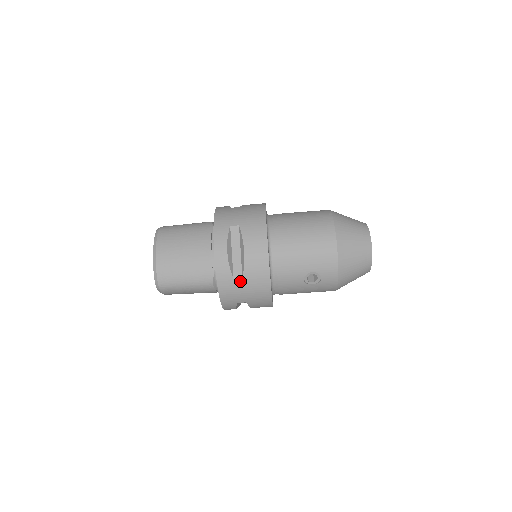
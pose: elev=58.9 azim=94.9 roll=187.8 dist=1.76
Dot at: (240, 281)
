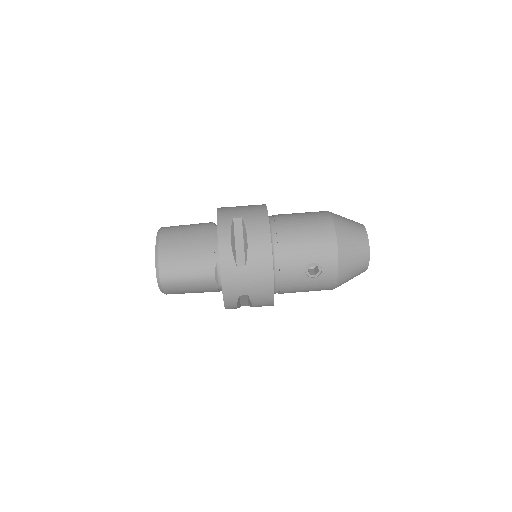
Dot at: (243, 269)
